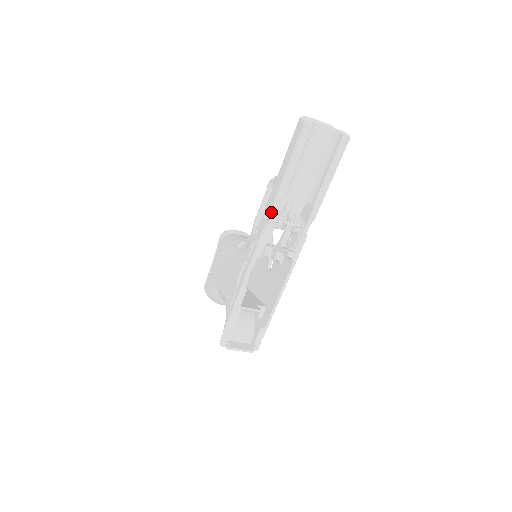
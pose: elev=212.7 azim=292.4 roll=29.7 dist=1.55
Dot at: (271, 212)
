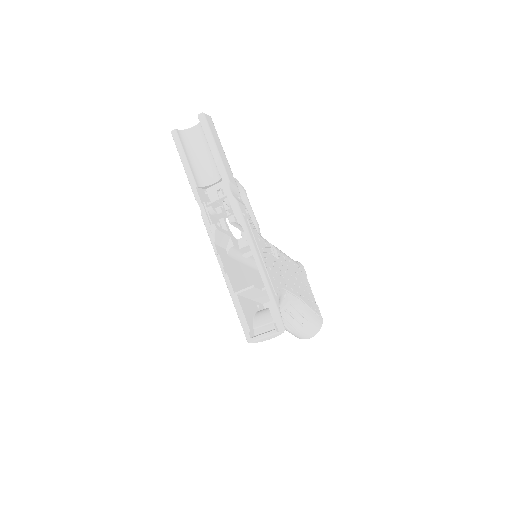
Dot at: (198, 203)
